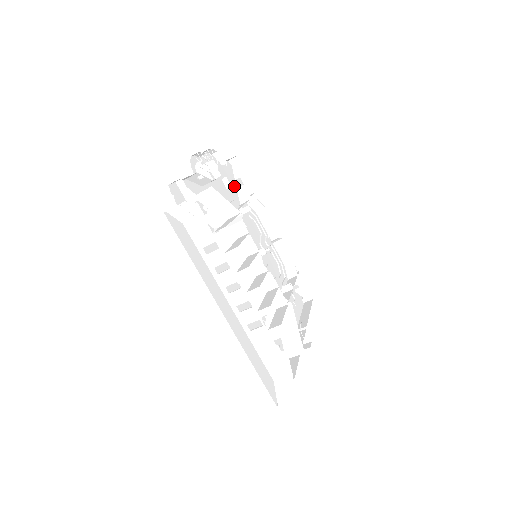
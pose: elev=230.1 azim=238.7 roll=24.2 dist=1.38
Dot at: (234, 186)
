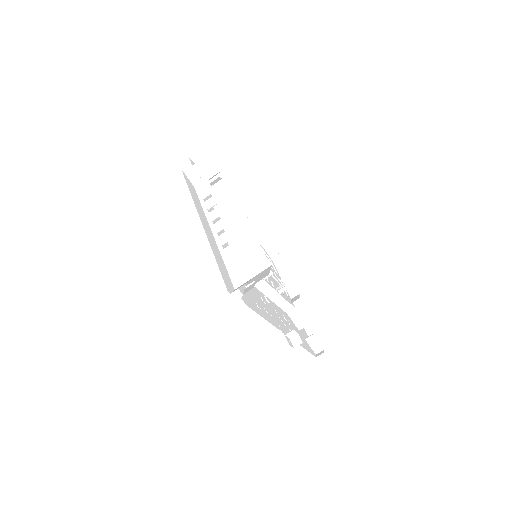
Dot at: occluded
